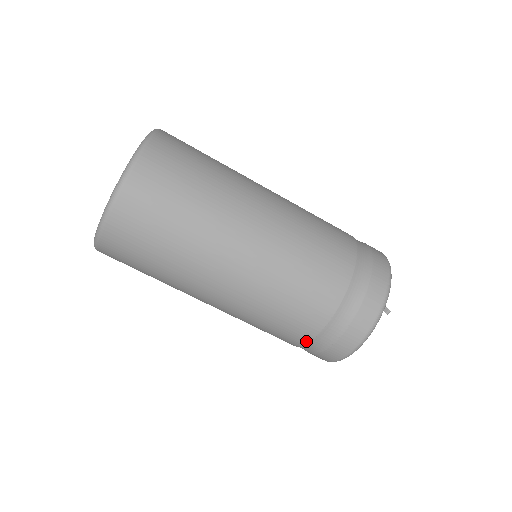
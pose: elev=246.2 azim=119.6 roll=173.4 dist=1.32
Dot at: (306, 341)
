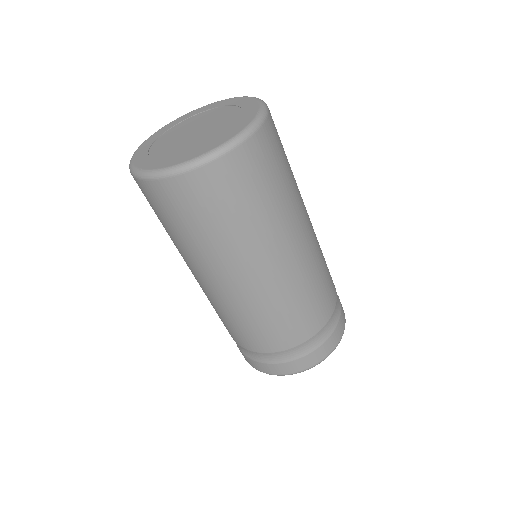
Dot at: occluded
